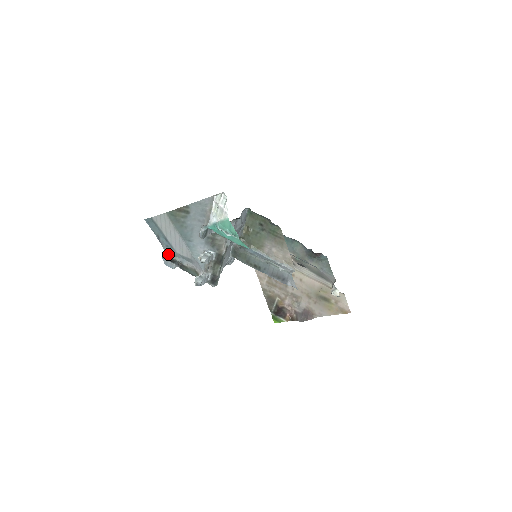
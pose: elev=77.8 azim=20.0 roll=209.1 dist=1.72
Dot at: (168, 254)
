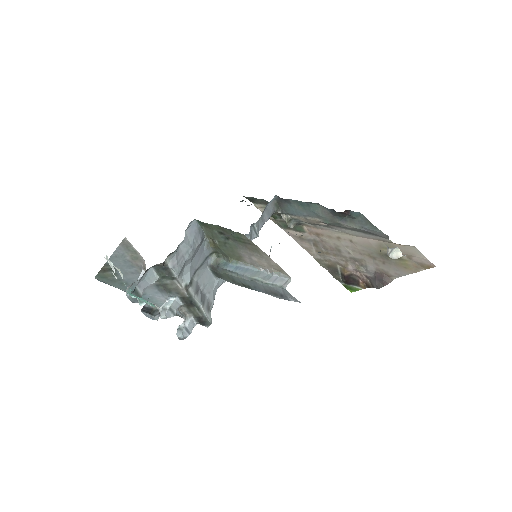
Dot at: occluded
